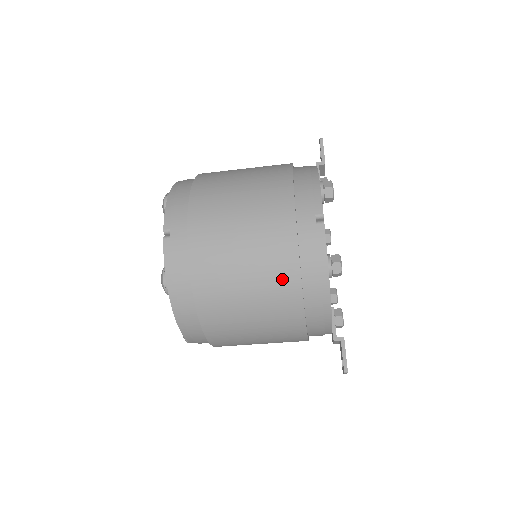
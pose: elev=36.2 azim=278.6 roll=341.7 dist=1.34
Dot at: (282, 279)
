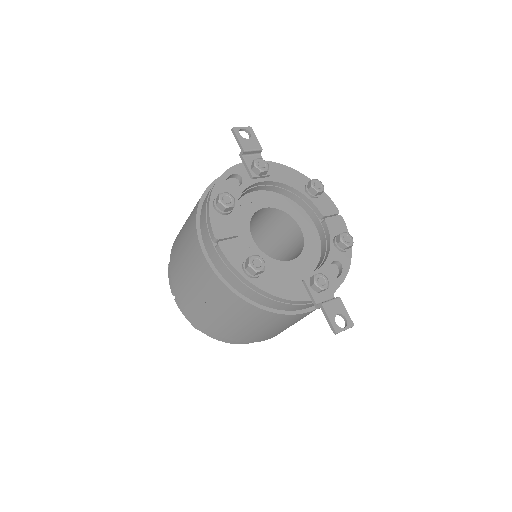
Dot at: (228, 299)
